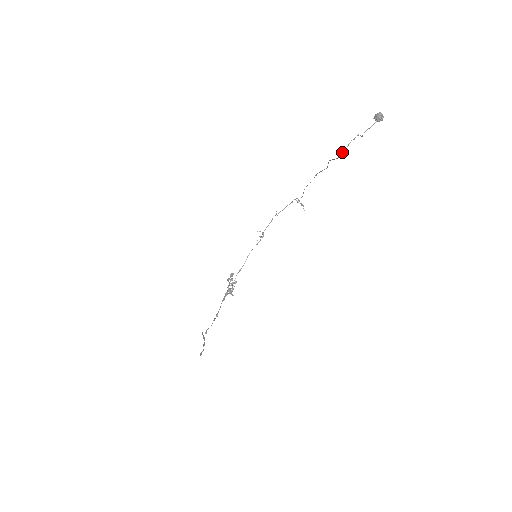
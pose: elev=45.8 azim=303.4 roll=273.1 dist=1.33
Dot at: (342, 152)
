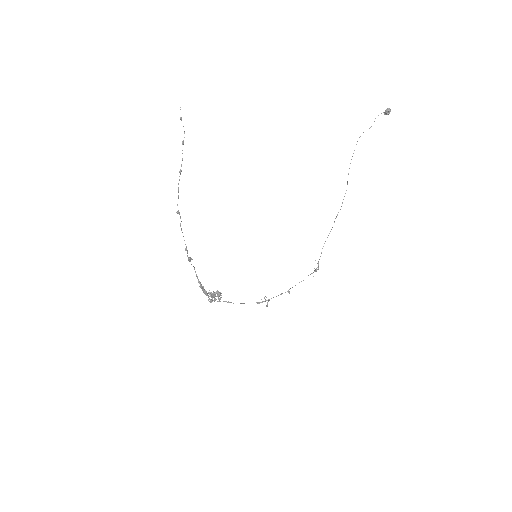
Dot at: occluded
